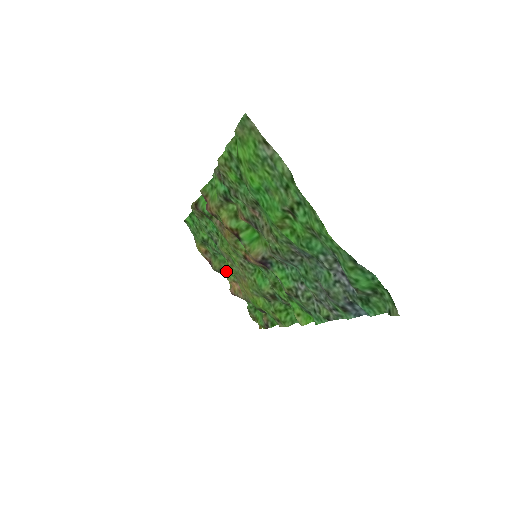
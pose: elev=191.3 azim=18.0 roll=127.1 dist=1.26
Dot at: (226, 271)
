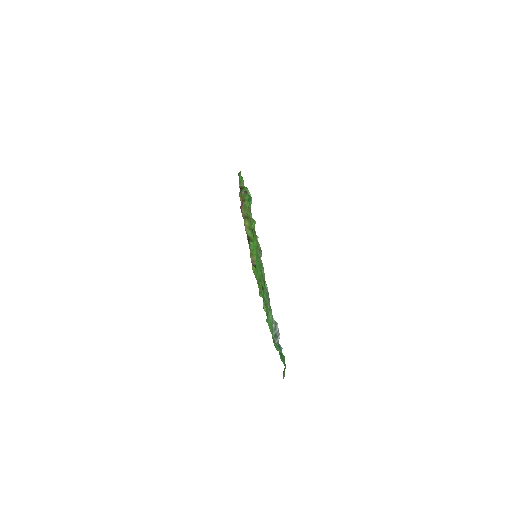
Dot at: occluded
